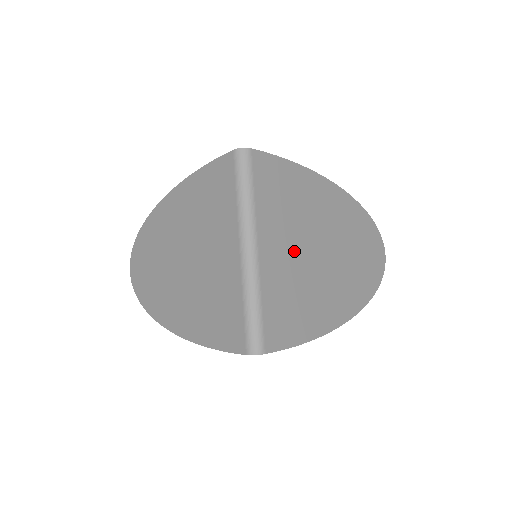
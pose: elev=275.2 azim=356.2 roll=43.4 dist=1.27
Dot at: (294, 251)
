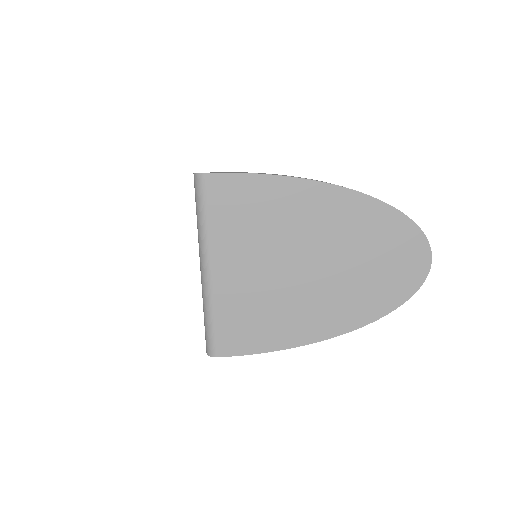
Dot at: (261, 268)
